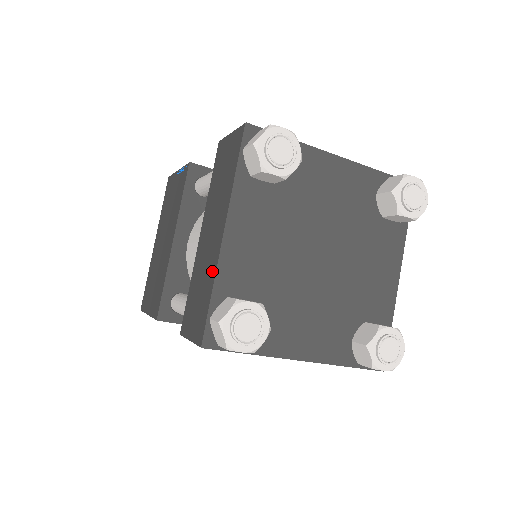
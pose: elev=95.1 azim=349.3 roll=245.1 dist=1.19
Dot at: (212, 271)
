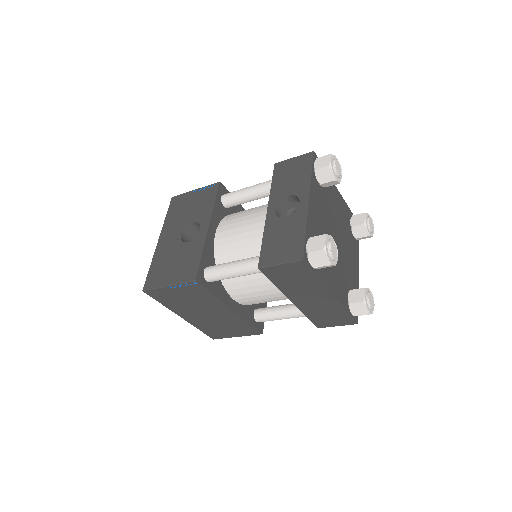
Dot at: (337, 307)
